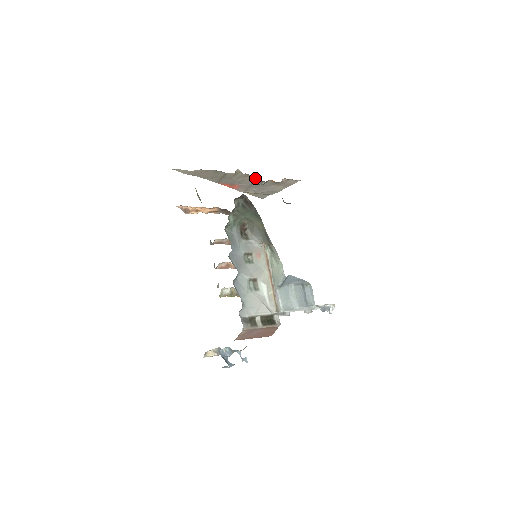
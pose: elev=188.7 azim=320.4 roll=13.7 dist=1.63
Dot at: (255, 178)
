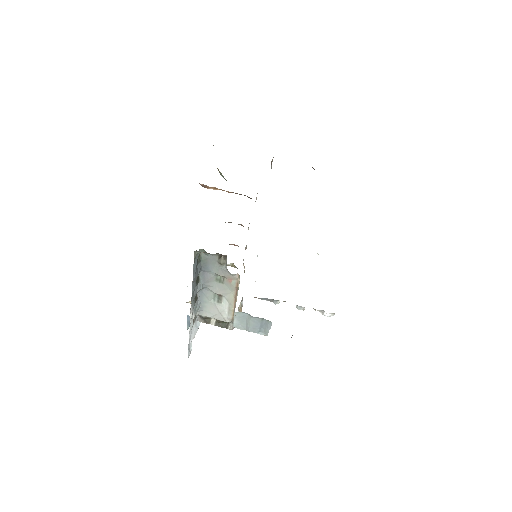
Dot at: occluded
